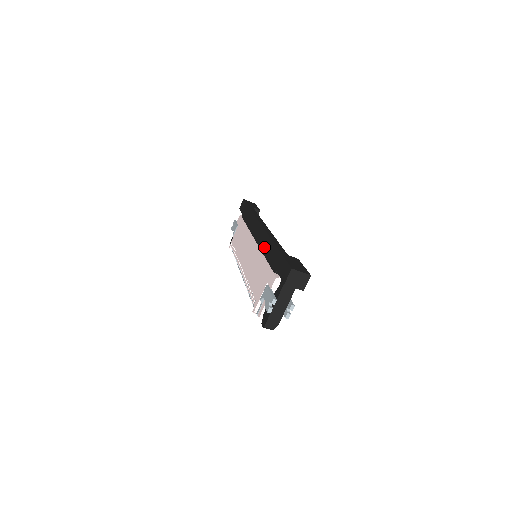
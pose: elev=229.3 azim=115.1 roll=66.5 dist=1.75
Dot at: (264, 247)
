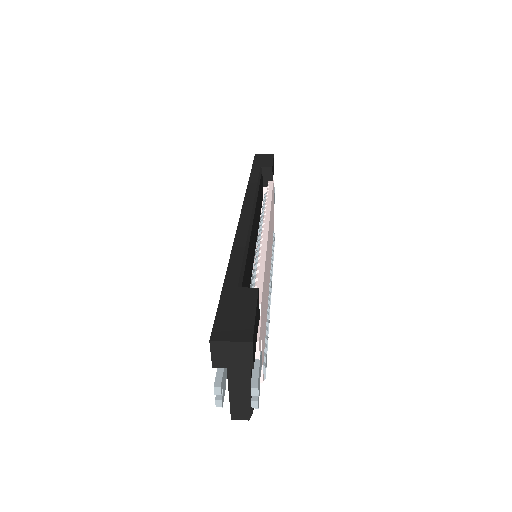
Dot at: occluded
